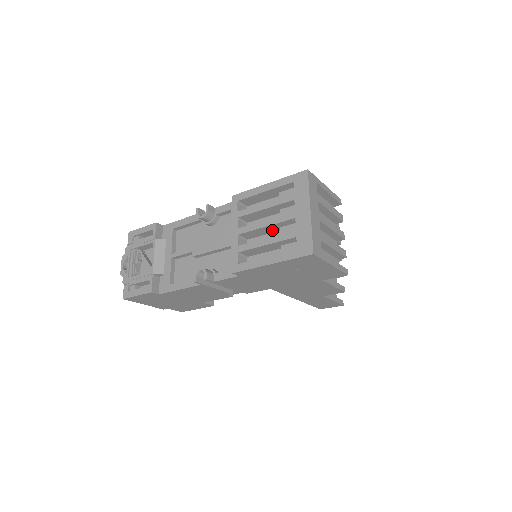
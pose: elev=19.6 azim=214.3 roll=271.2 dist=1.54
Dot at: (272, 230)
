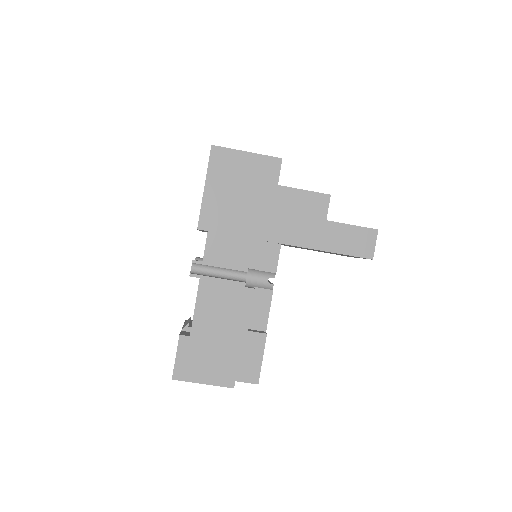
Dot at: occluded
